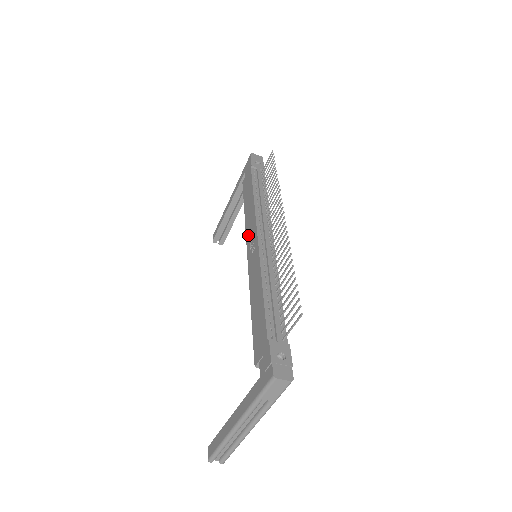
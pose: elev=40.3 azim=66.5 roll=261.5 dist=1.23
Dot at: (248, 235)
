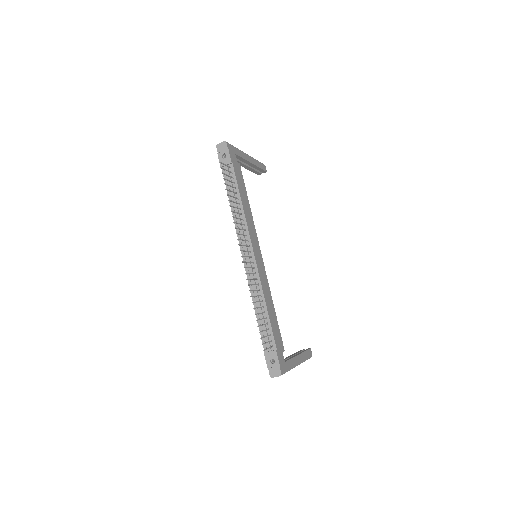
Dot at: occluded
